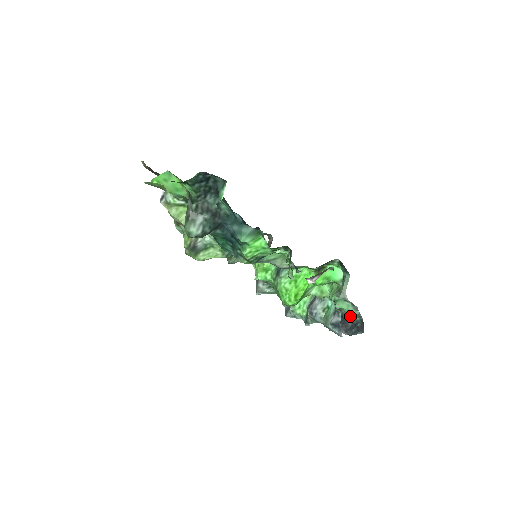
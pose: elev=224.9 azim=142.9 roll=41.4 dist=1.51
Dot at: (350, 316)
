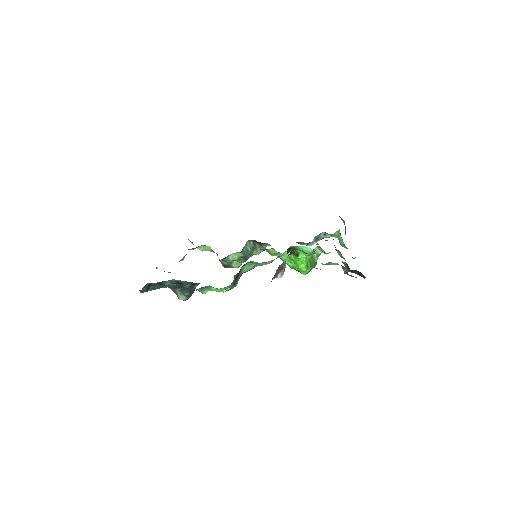
Dot at: occluded
